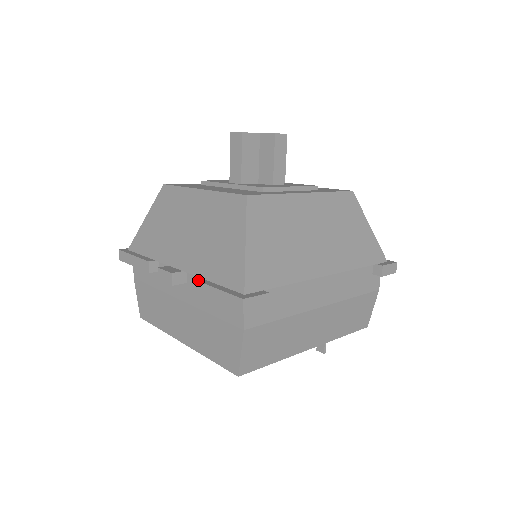
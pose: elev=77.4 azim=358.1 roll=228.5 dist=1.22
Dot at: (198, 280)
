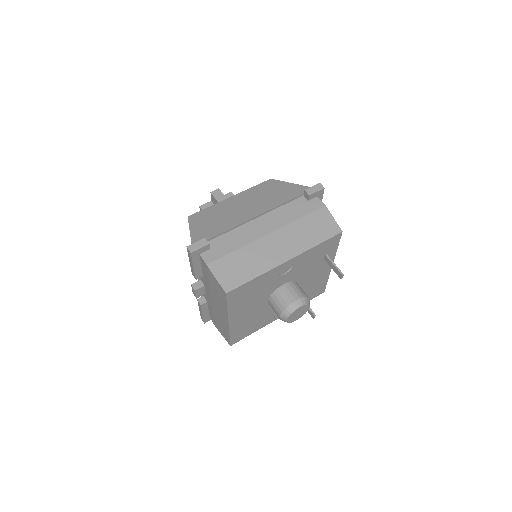
Dot at: (192, 271)
